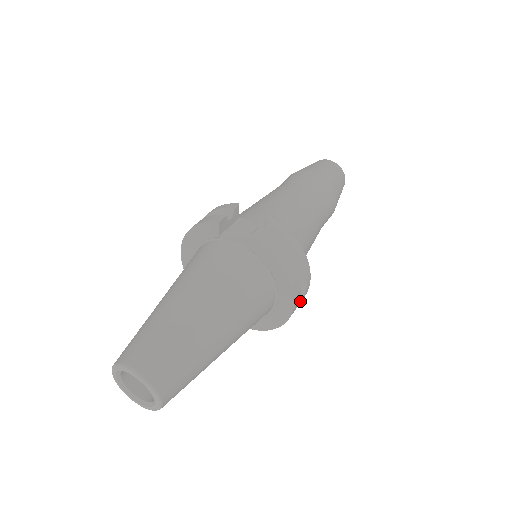
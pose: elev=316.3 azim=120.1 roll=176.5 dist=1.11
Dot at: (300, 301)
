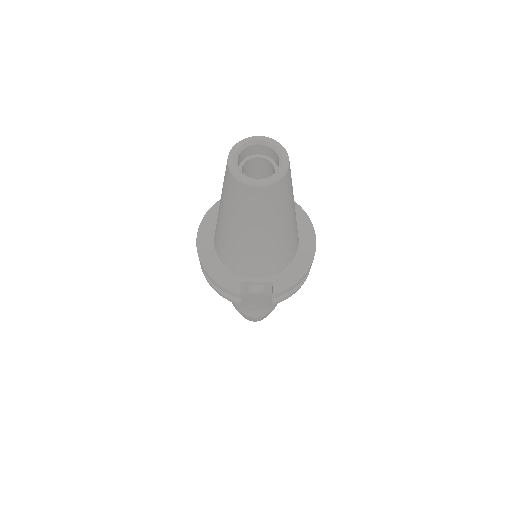
Dot at: occluded
